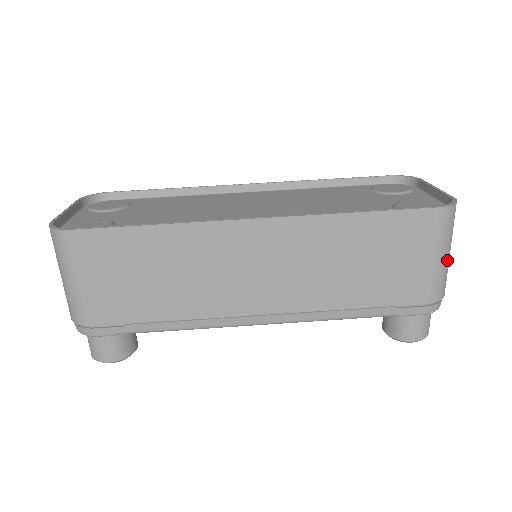
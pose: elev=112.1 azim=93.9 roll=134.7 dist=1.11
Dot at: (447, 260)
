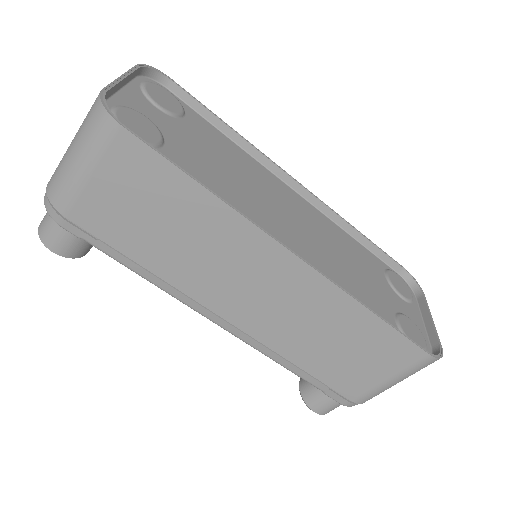
Dot at: occluded
